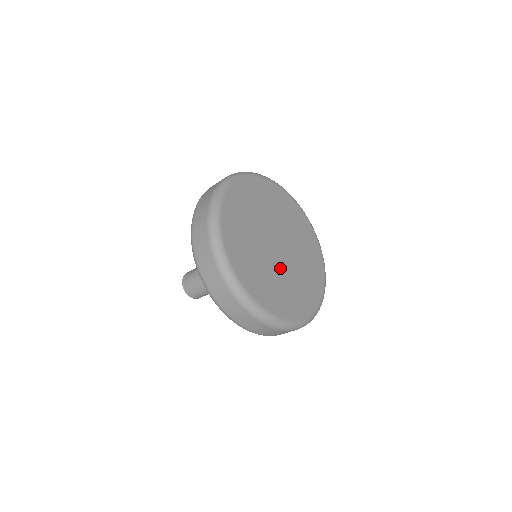
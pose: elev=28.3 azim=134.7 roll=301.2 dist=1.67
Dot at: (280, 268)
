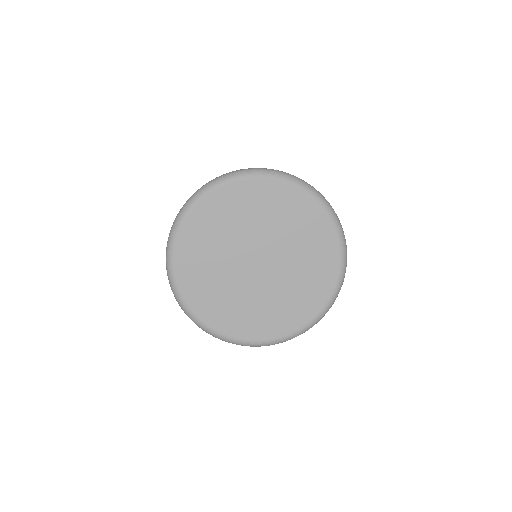
Dot at: (238, 280)
